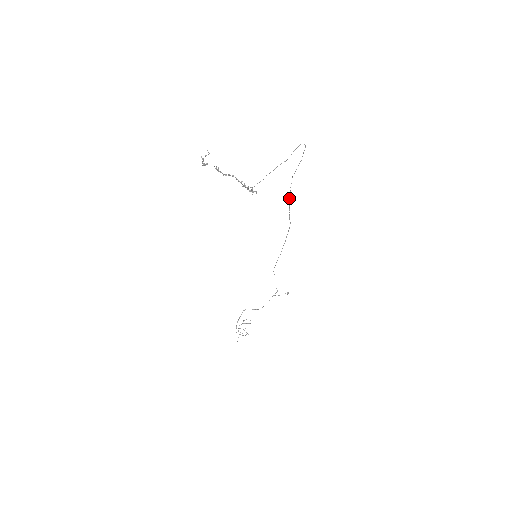
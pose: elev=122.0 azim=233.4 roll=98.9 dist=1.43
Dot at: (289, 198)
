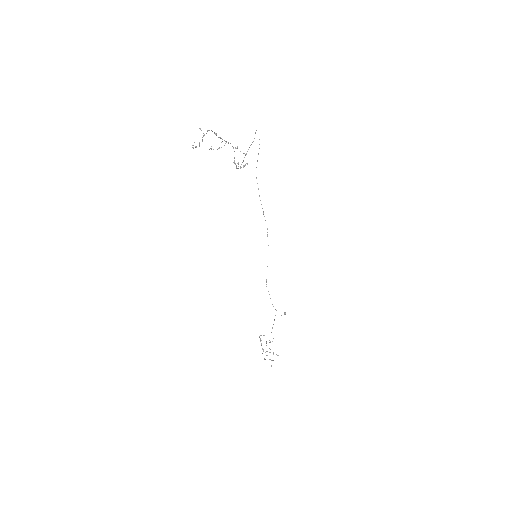
Dot at: (259, 195)
